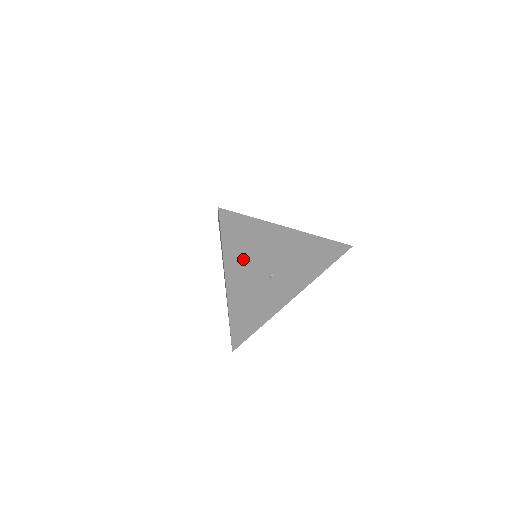
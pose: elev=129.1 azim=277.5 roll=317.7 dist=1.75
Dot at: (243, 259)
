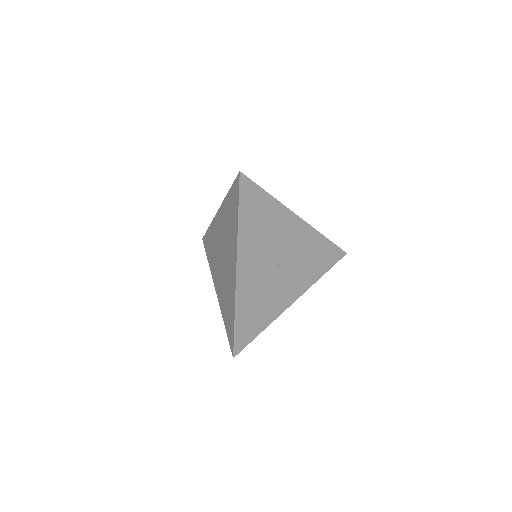
Dot at: (255, 238)
